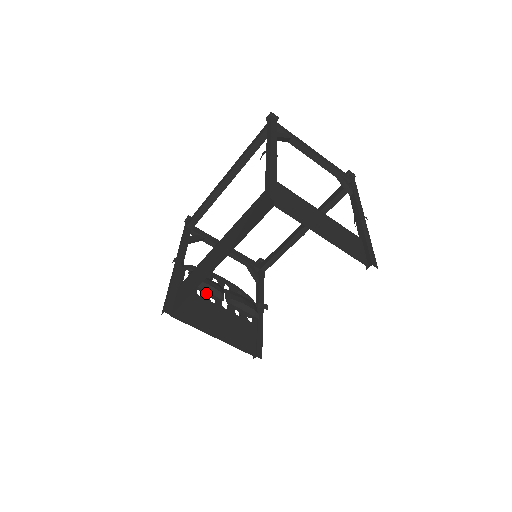
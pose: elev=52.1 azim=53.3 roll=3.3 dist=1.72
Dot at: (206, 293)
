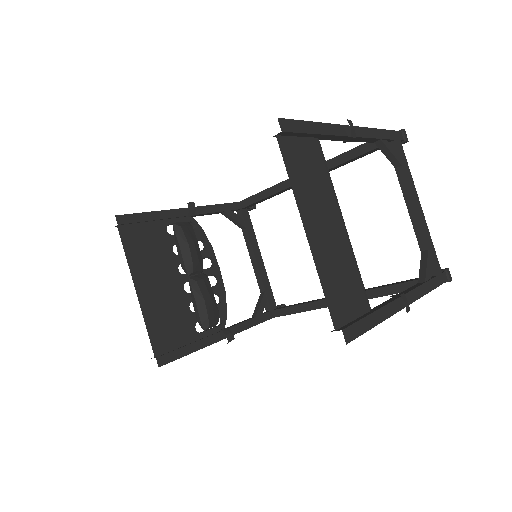
Dot at: (179, 251)
